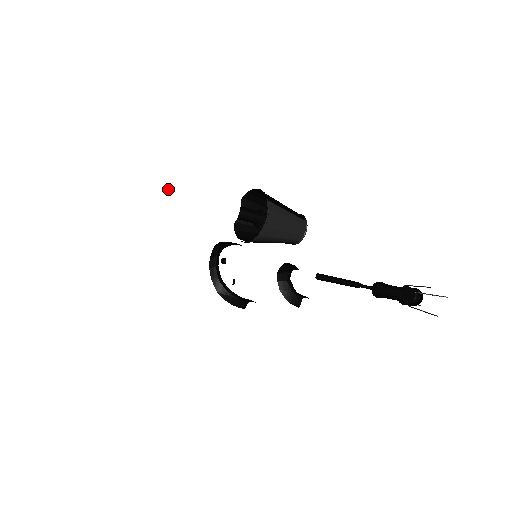
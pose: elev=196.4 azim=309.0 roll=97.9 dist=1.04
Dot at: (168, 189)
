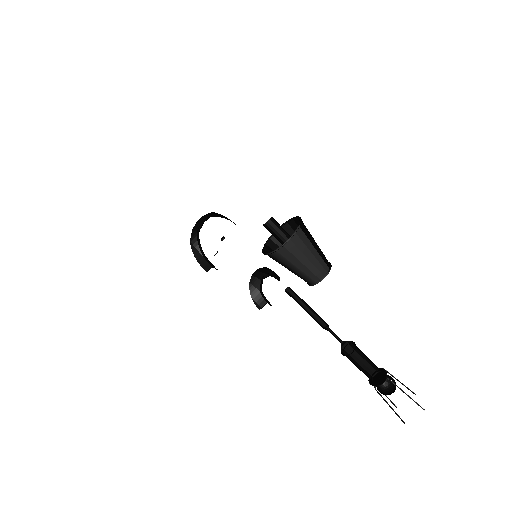
Dot at: (221, 170)
